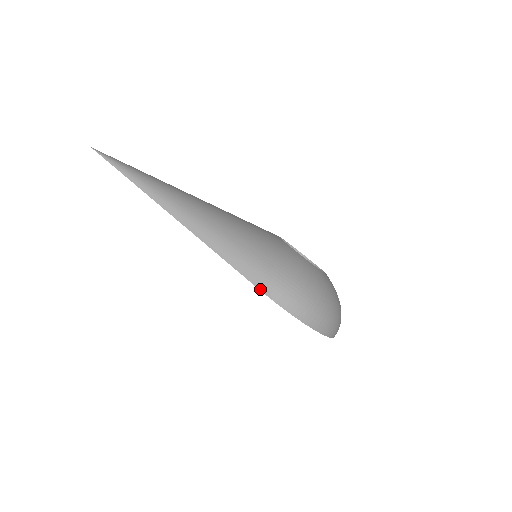
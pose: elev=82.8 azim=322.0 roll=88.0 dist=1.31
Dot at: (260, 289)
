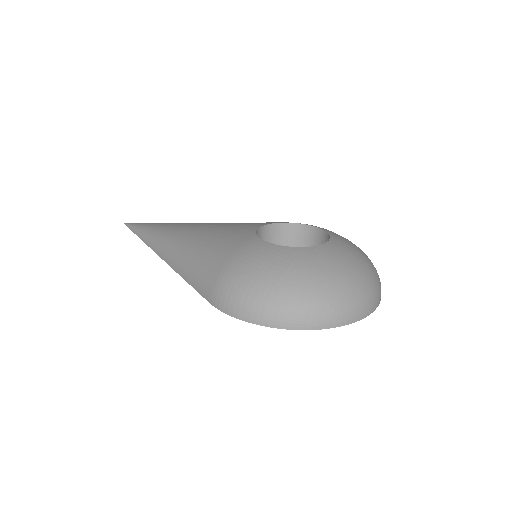
Dot at: (209, 302)
